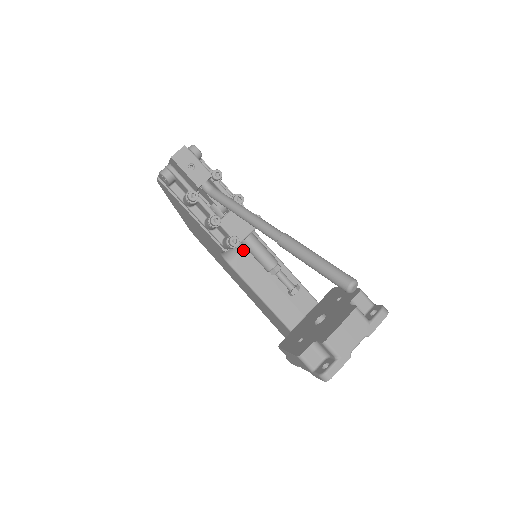
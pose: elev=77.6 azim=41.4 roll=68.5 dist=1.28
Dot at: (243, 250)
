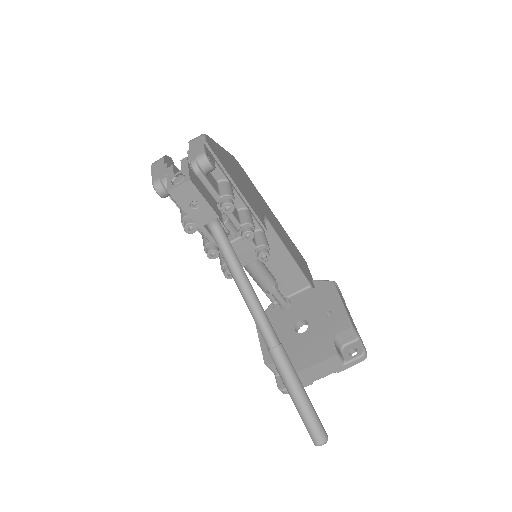
Dot at: occluded
